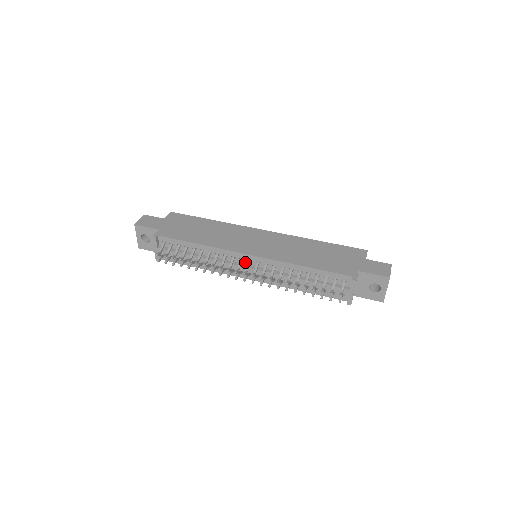
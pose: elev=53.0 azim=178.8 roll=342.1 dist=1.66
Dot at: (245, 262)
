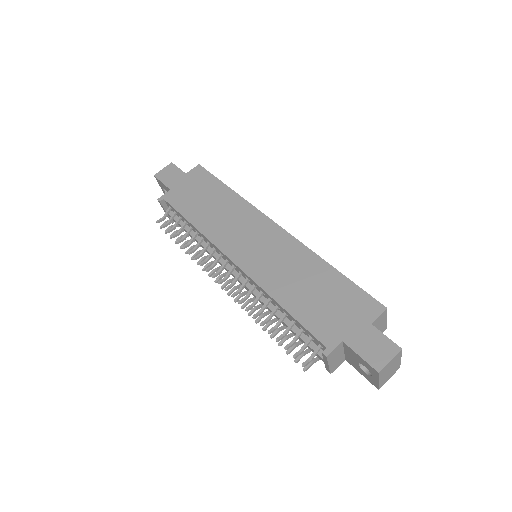
Dot at: (231, 265)
